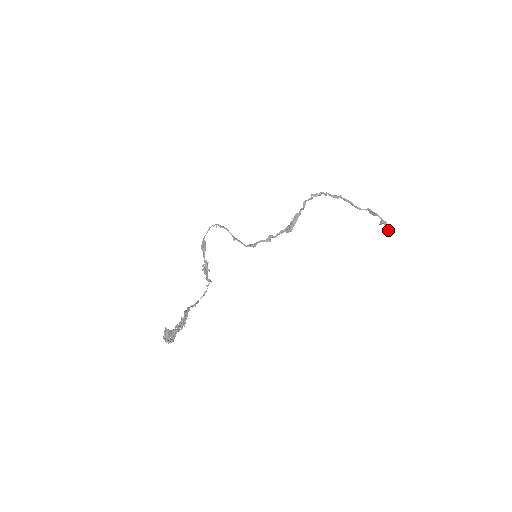
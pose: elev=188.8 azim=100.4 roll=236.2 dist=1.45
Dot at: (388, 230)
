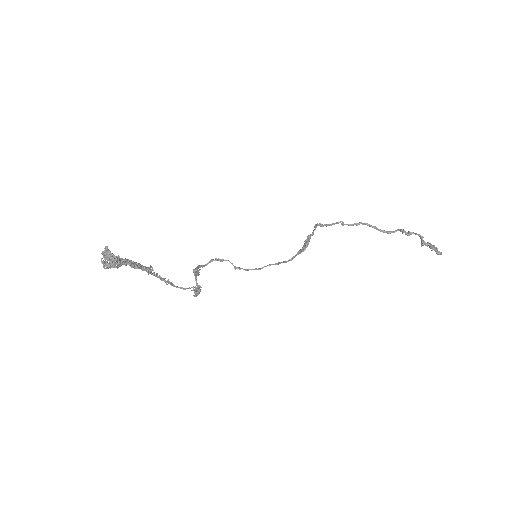
Dot at: (435, 249)
